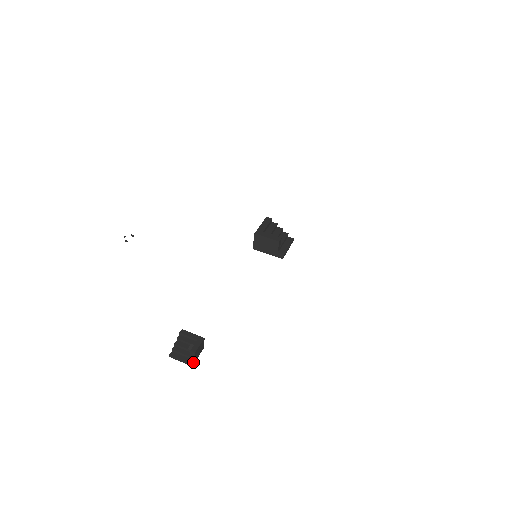
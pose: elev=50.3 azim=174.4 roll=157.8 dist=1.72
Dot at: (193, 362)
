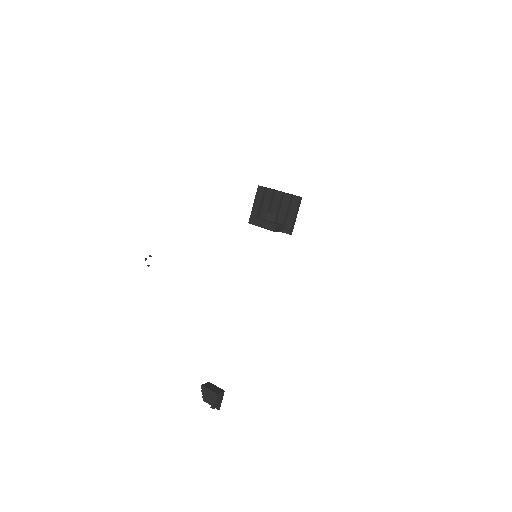
Dot at: (219, 408)
